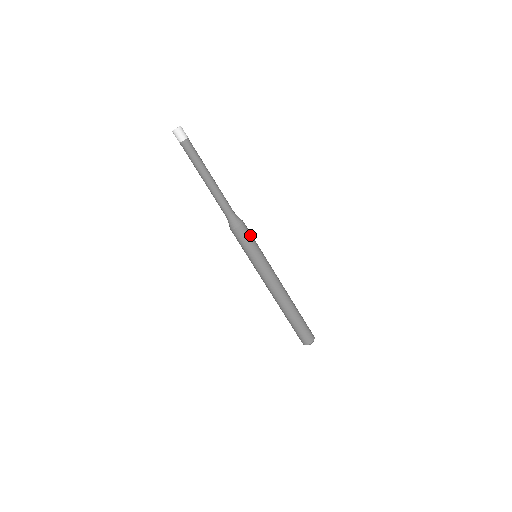
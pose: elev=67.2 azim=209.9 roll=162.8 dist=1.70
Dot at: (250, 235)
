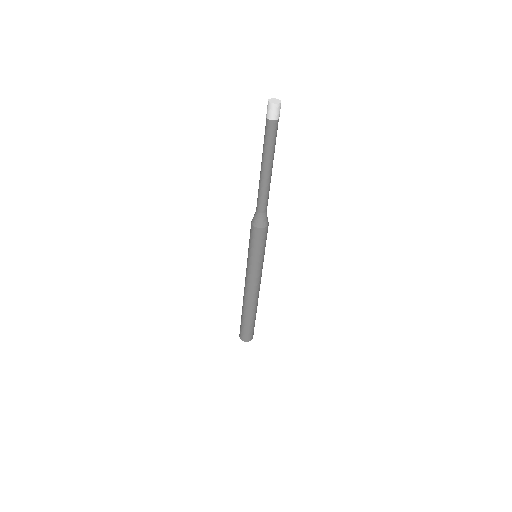
Dot at: (266, 238)
